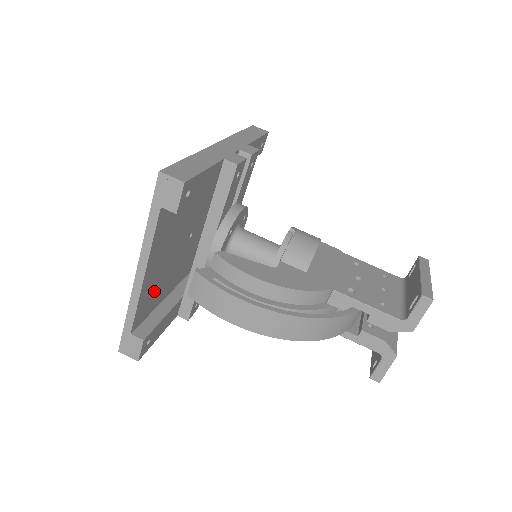
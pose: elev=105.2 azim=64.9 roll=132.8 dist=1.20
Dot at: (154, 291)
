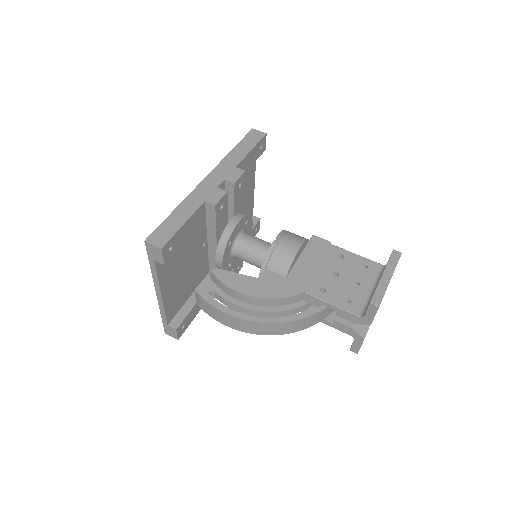
Dot at: (179, 294)
